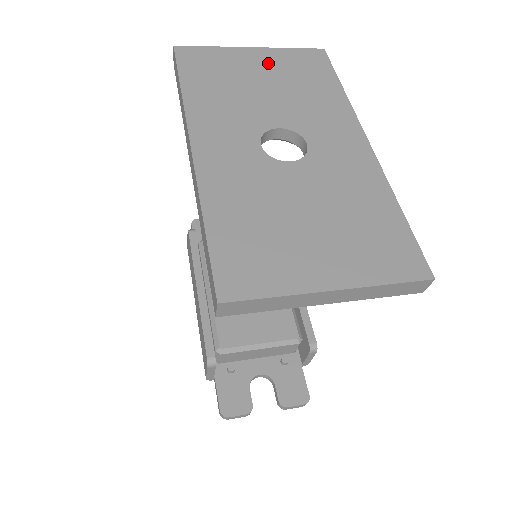
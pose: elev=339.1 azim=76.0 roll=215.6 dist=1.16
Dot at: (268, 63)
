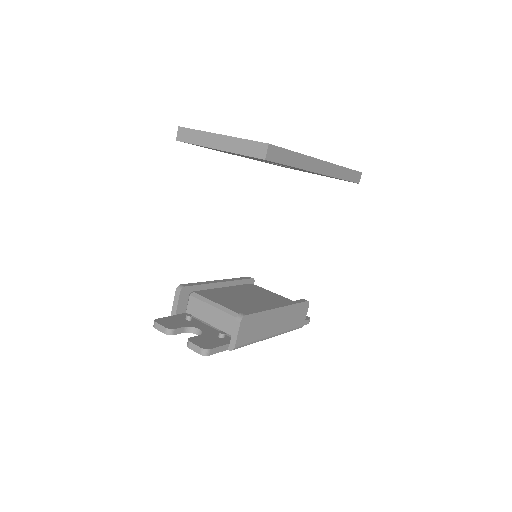
Dot at: occluded
